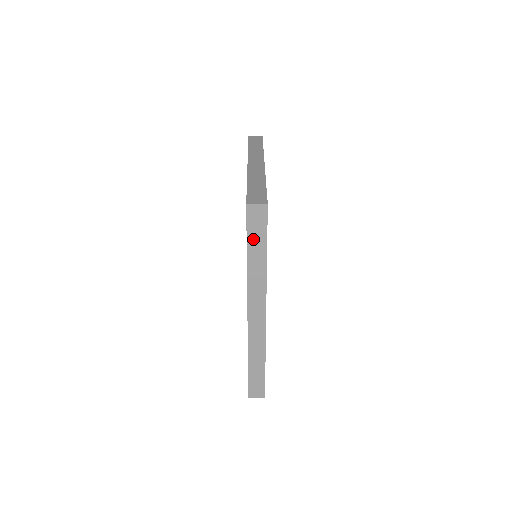
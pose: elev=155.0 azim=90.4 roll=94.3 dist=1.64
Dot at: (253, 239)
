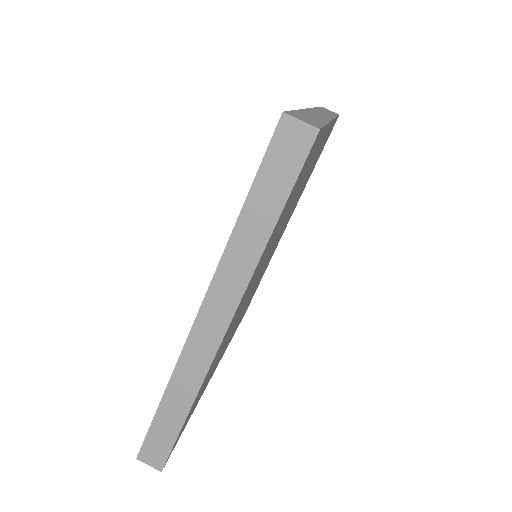
Dot at: occluded
